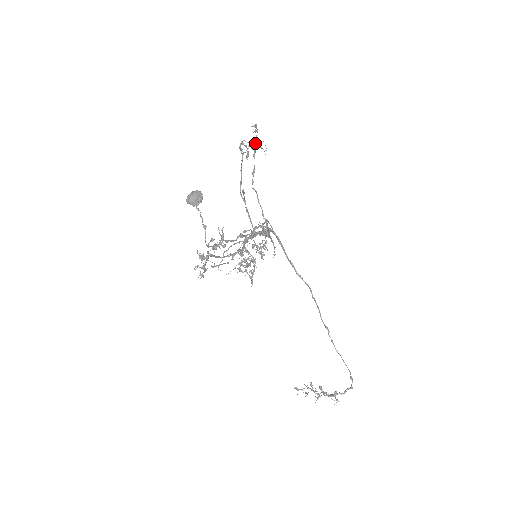
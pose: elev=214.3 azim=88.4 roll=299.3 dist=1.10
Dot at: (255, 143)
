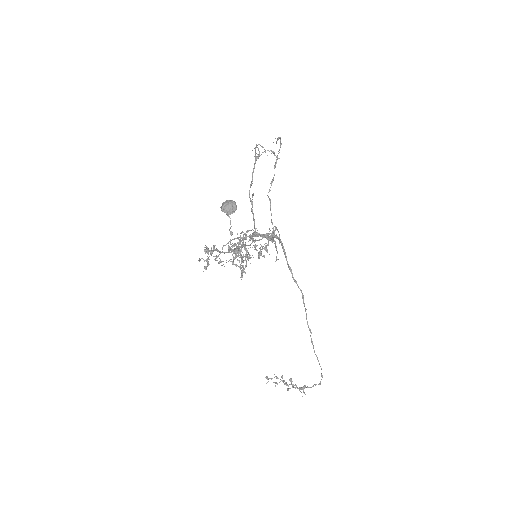
Dot at: (277, 155)
